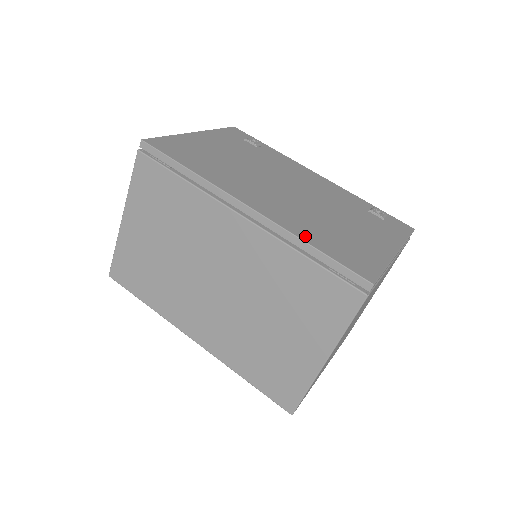
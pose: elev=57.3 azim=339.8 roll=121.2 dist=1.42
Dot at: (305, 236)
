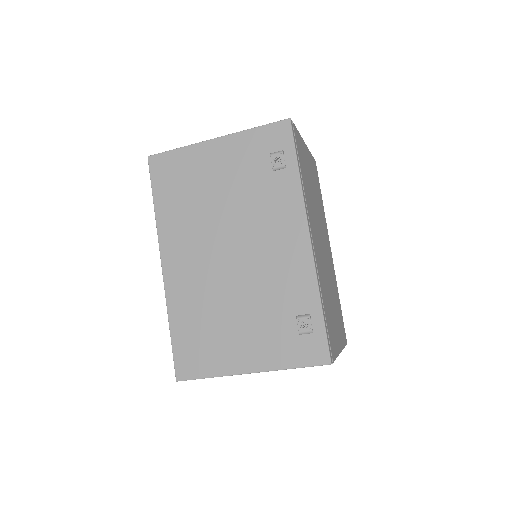
Dot at: (175, 316)
